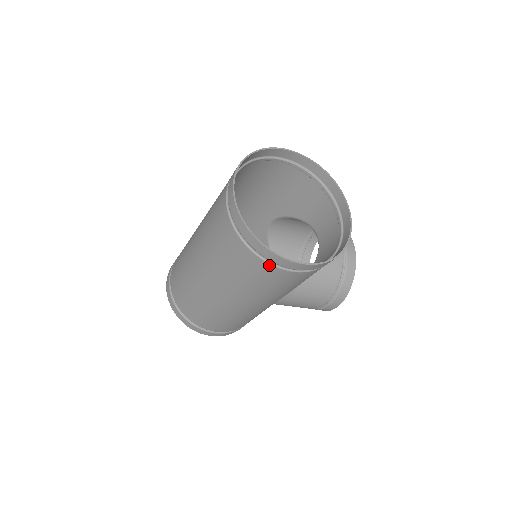
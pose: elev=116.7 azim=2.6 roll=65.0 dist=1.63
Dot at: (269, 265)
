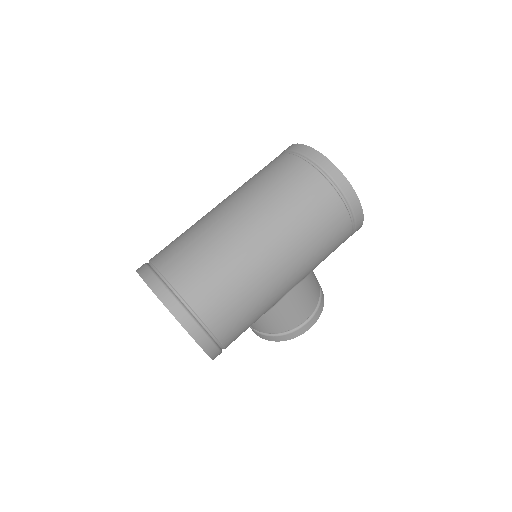
Dot at: (341, 202)
